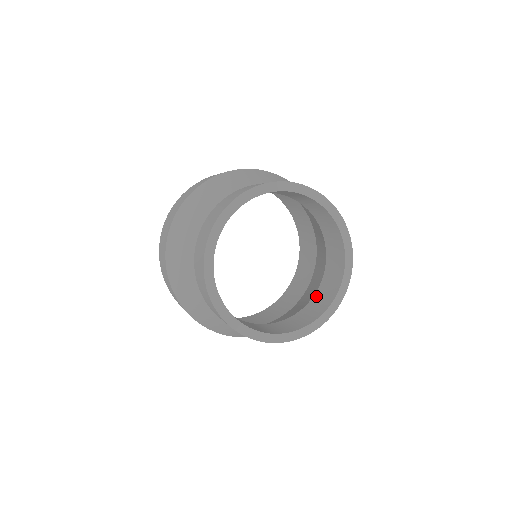
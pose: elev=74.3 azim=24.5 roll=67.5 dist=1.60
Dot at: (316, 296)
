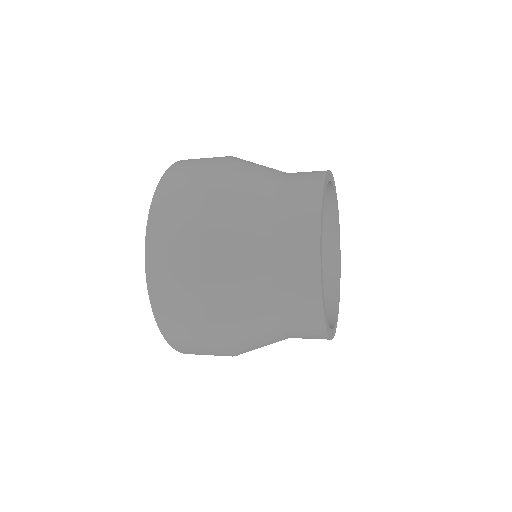
Dot at: occluded
